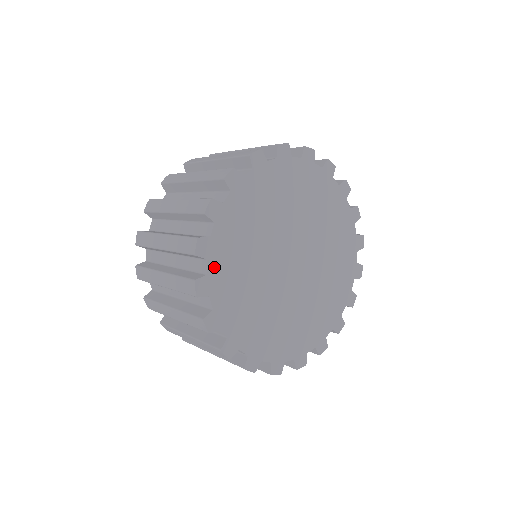
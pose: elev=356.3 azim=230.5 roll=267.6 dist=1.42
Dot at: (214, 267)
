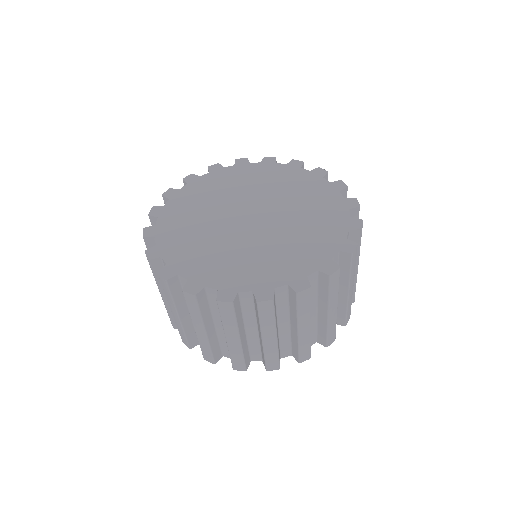
Dot at: (163, 221)
